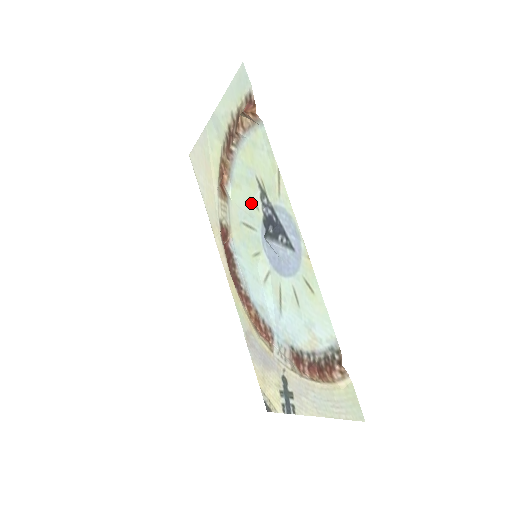
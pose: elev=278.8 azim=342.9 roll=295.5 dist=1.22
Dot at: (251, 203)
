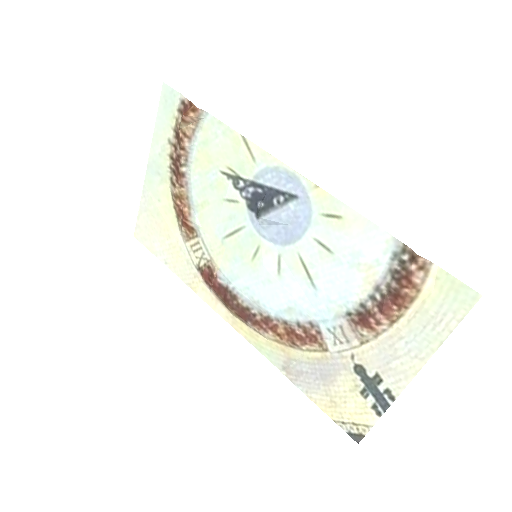
Dot at: (226, 204)
